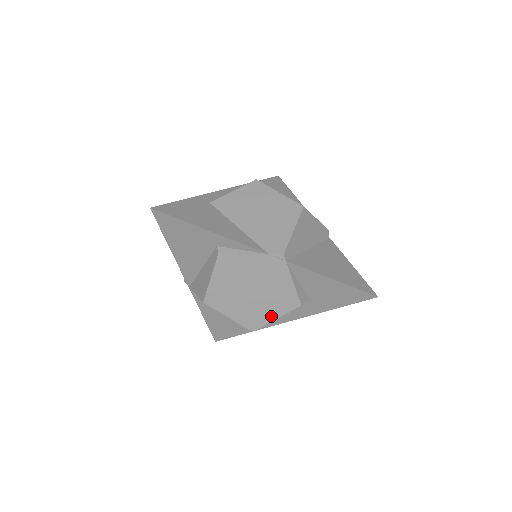
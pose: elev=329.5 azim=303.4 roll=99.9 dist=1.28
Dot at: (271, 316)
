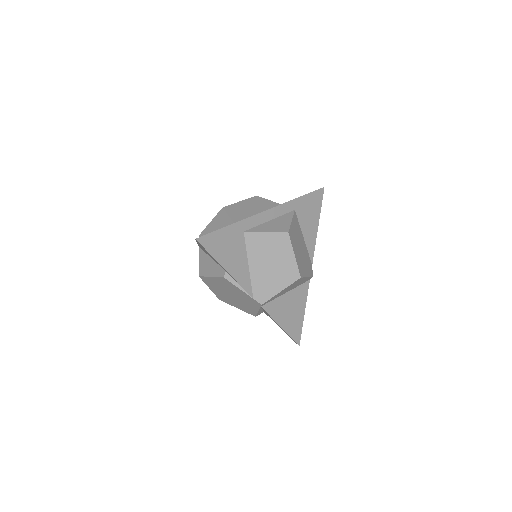
Dot at: (235, 306)
